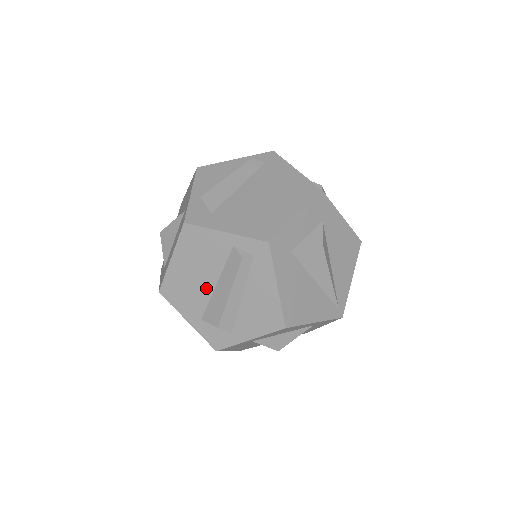
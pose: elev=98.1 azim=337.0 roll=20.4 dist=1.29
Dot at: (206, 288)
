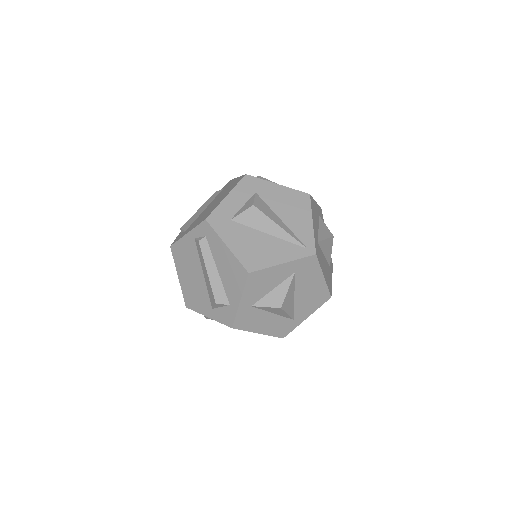
Dot at: (201, 282)
